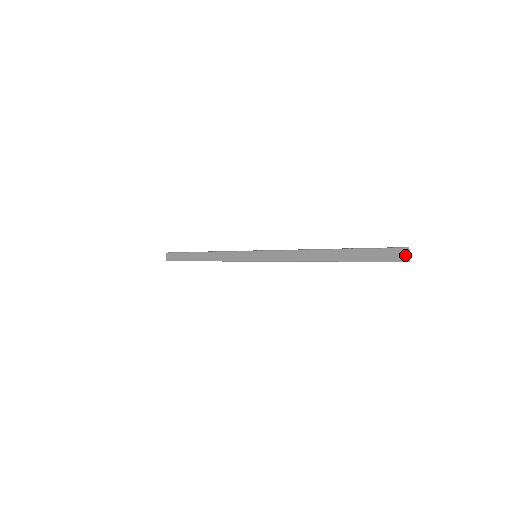
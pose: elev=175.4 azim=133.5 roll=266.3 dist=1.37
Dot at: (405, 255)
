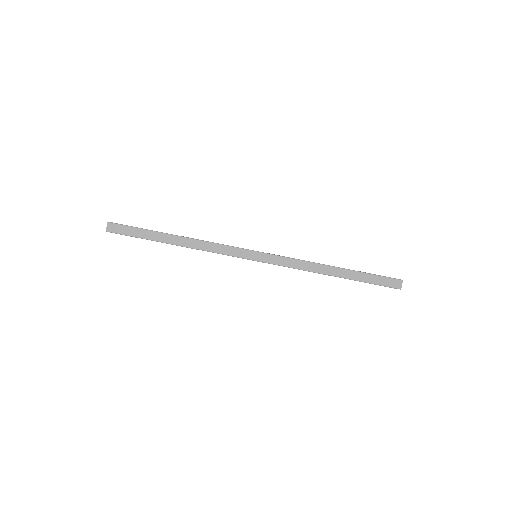
Dot at: occluded
